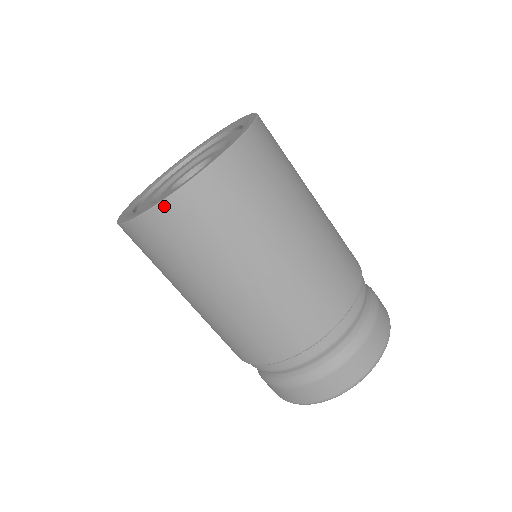
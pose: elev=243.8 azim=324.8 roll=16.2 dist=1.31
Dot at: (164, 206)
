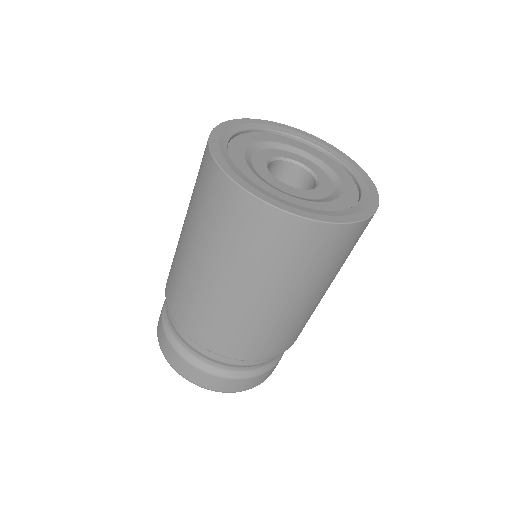
Dot at: (306, 223)
